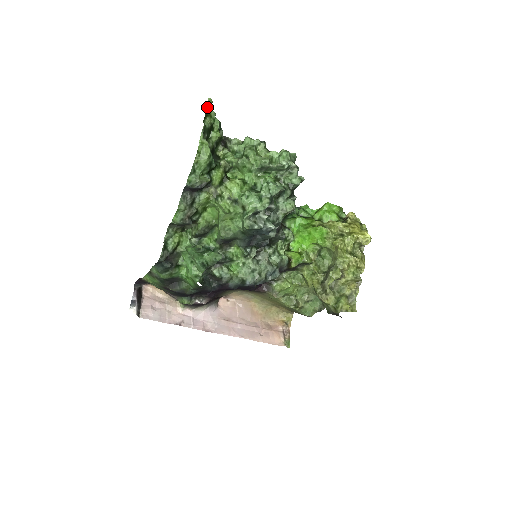
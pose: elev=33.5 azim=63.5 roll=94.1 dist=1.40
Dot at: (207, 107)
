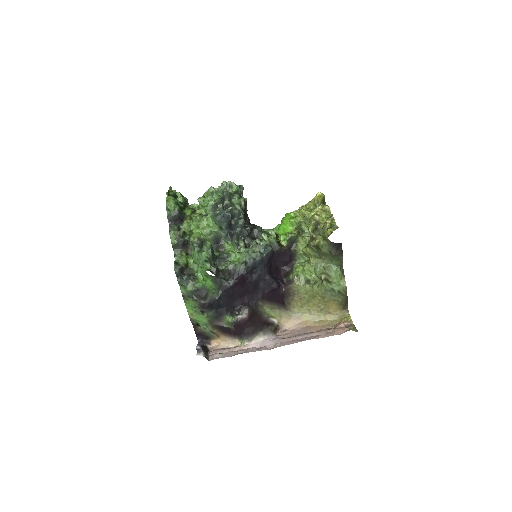
Dot at: (169, 190)
